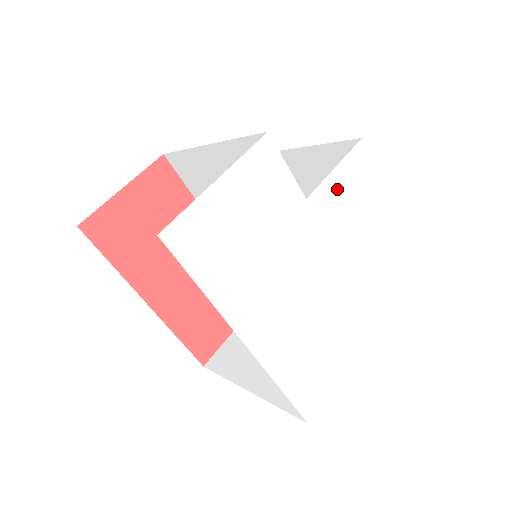
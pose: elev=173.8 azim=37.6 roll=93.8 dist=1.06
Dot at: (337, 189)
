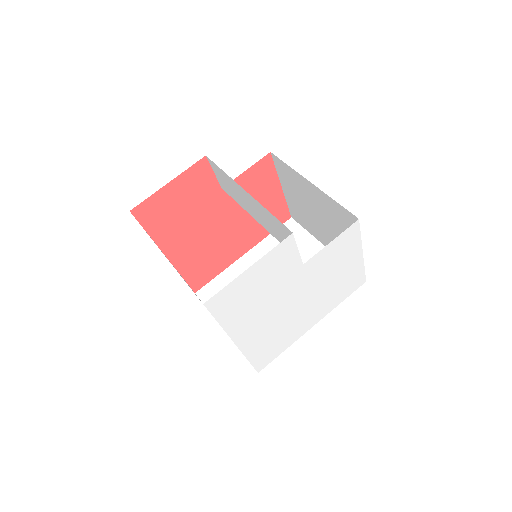
Dot at: (327, 253)
